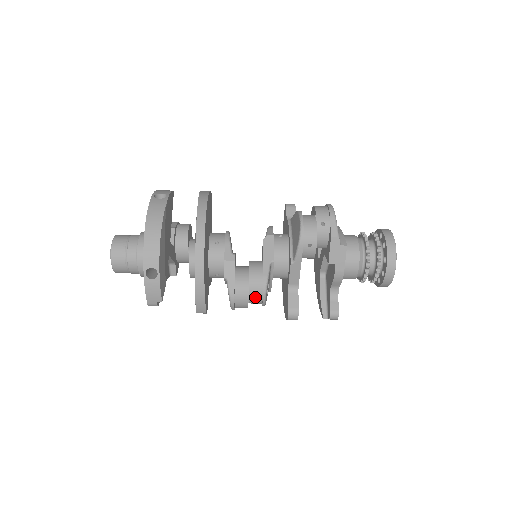
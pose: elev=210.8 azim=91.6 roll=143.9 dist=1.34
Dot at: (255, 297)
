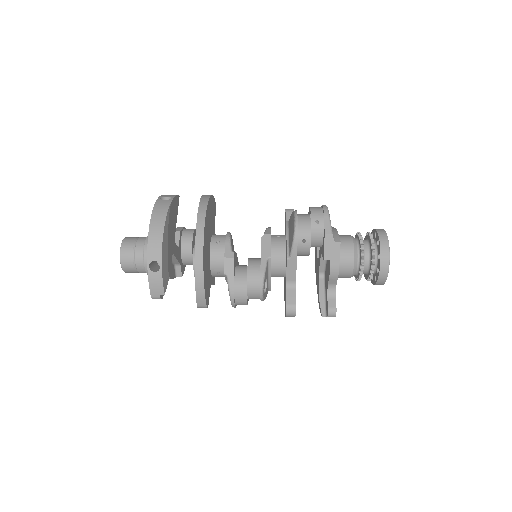
Dot at: (253, 291)
